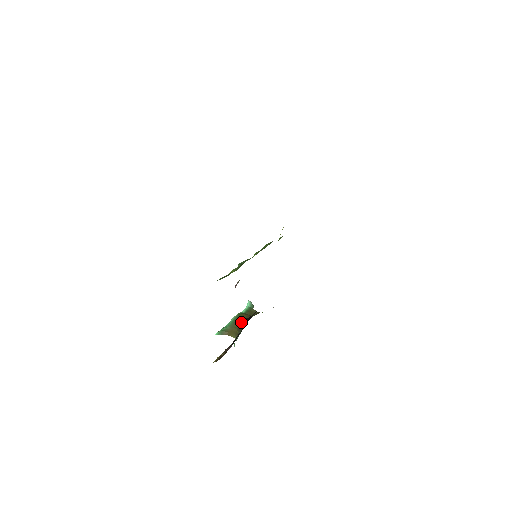
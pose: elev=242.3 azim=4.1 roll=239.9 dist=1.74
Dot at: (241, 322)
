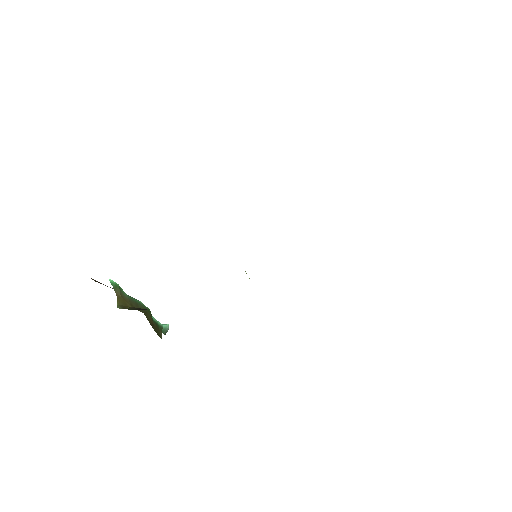
Dot at: occluded
